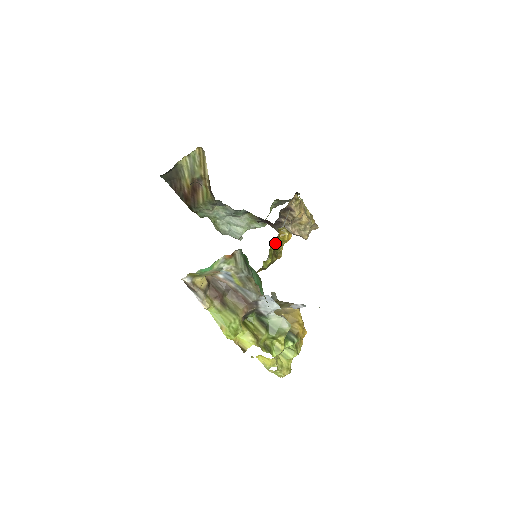
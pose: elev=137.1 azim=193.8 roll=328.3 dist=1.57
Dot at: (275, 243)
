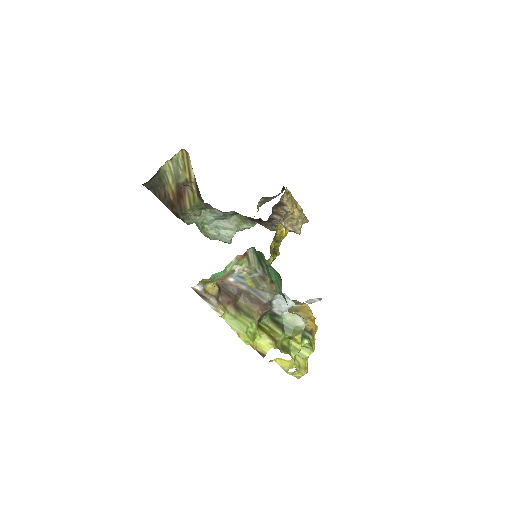
Dot at: occluded
